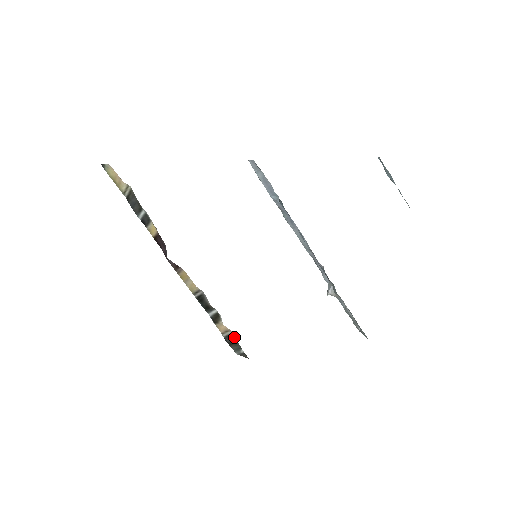
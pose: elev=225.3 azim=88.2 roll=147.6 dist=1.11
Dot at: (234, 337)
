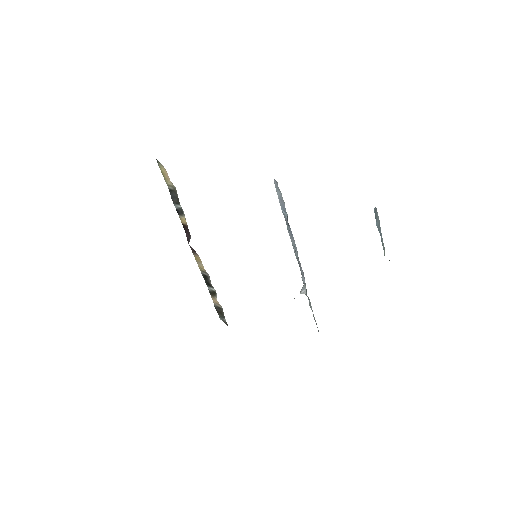
Dot at: (222, 310)
